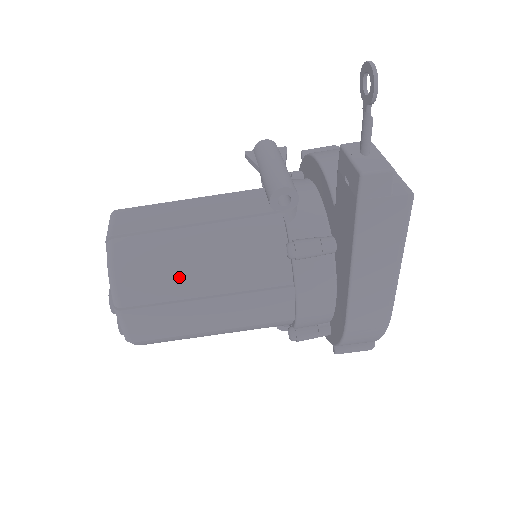
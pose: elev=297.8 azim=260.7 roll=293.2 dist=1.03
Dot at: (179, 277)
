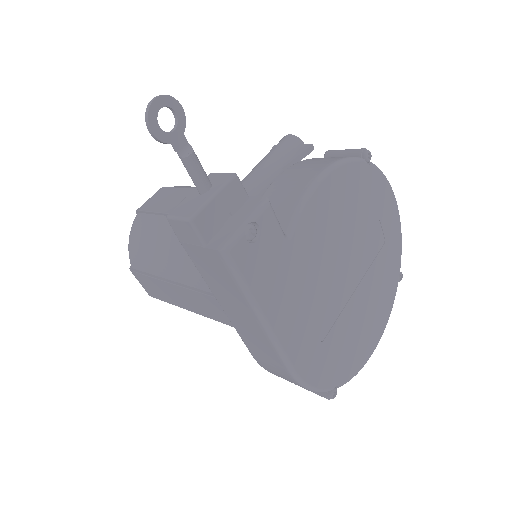
Dot at: (158, 258)
